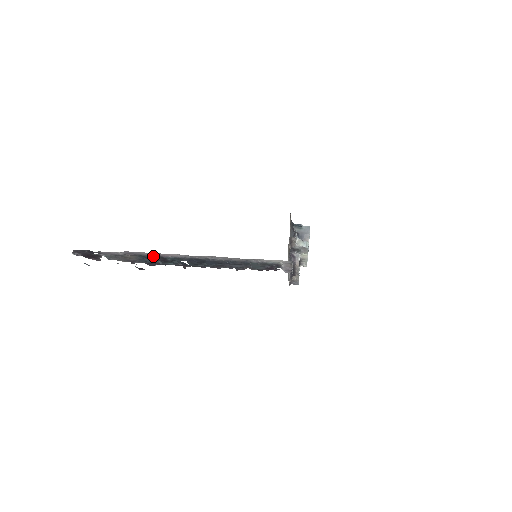
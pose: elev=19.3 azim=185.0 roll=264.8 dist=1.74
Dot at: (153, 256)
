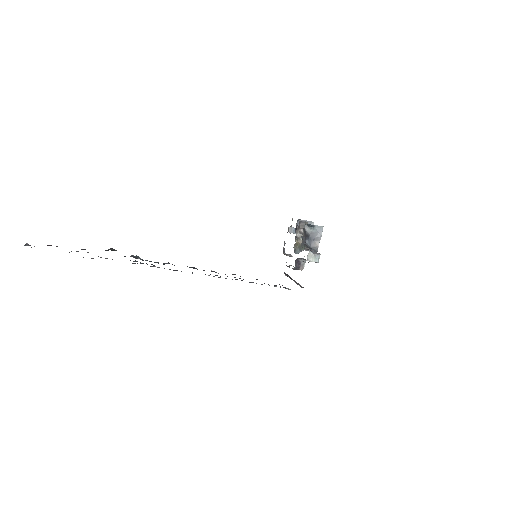
Dot at: (135, 263)
